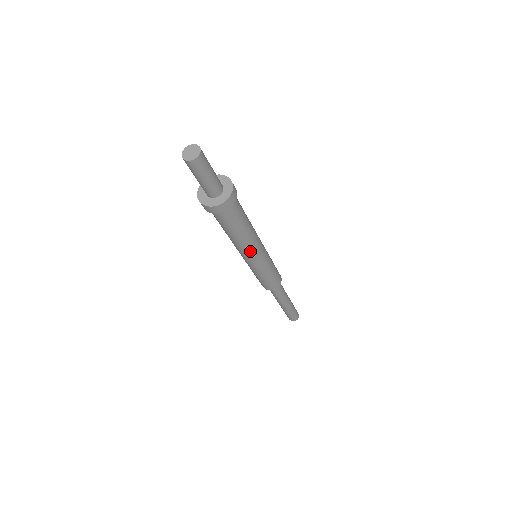
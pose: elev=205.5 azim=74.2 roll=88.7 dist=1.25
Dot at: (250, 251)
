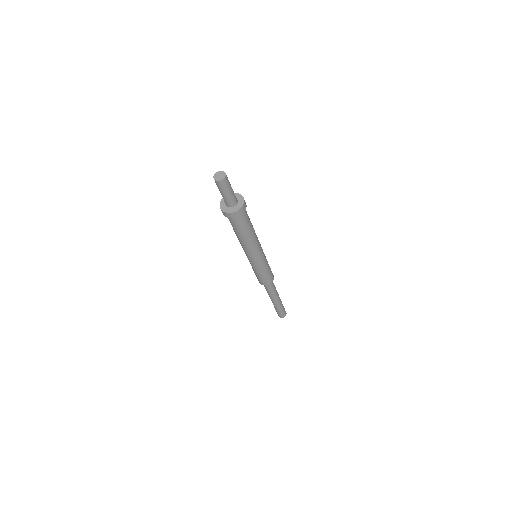
Dot at: (252, 250)
